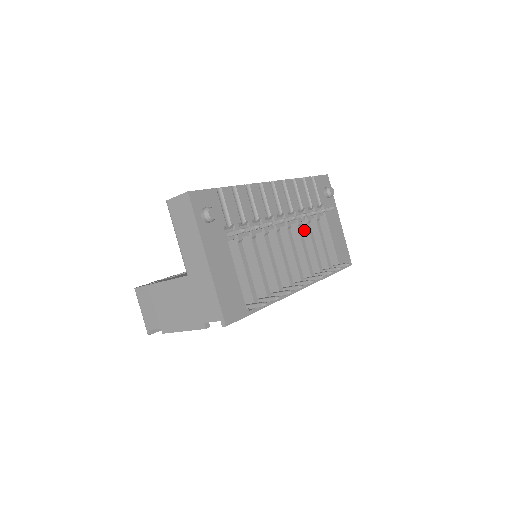
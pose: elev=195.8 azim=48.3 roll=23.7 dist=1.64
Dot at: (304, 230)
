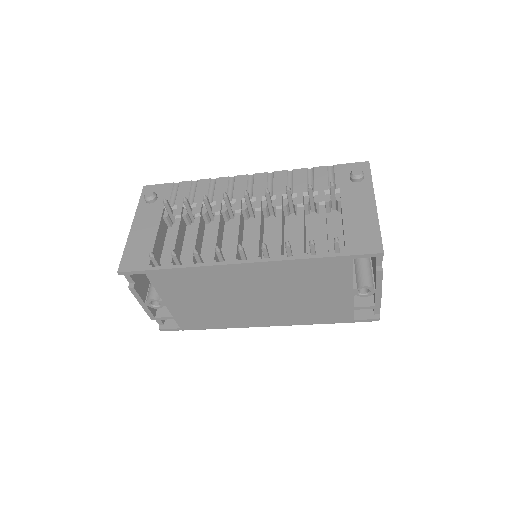
Dot at: occluded
